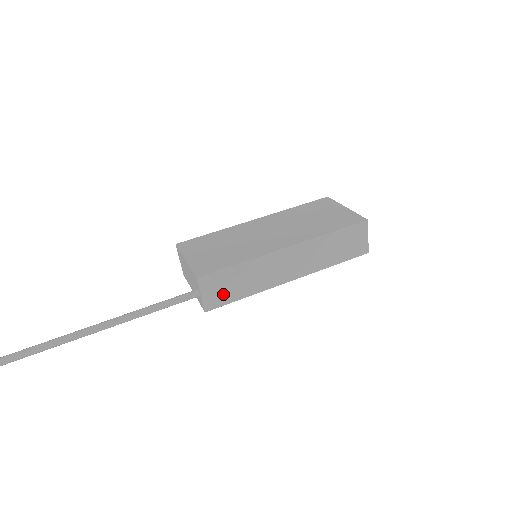
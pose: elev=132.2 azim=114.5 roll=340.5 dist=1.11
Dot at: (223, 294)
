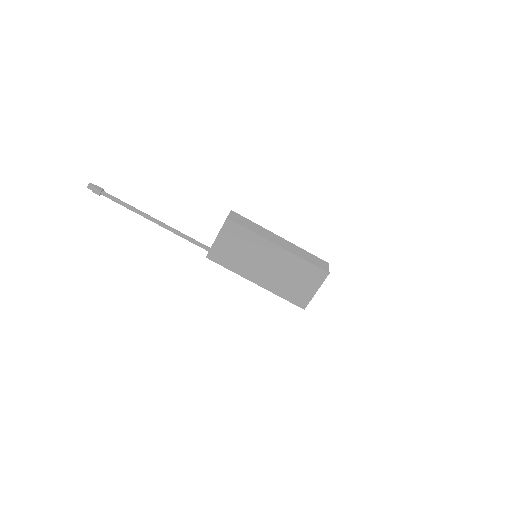
Dot at: occluded
